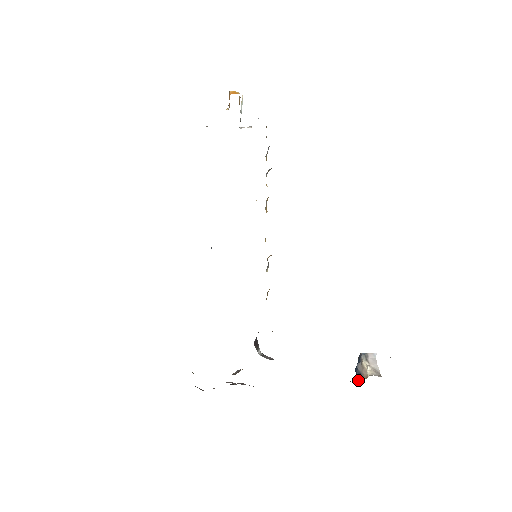
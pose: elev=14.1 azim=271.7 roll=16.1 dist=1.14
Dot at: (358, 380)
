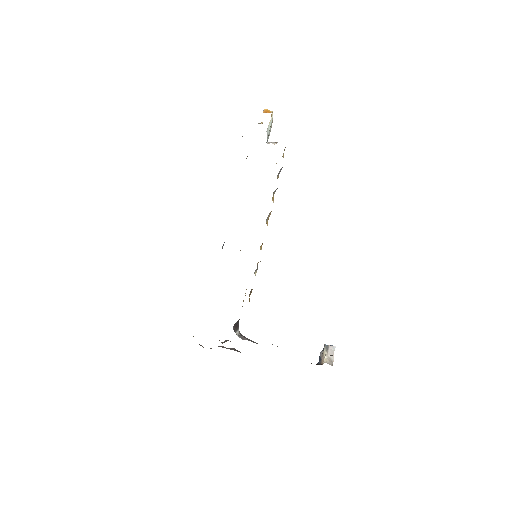
Dot at: (318, 364)
